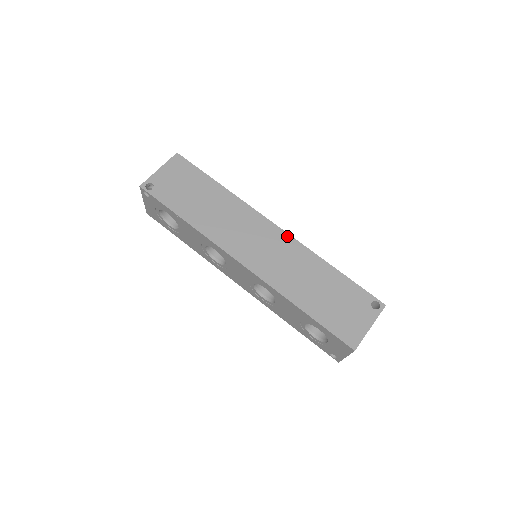
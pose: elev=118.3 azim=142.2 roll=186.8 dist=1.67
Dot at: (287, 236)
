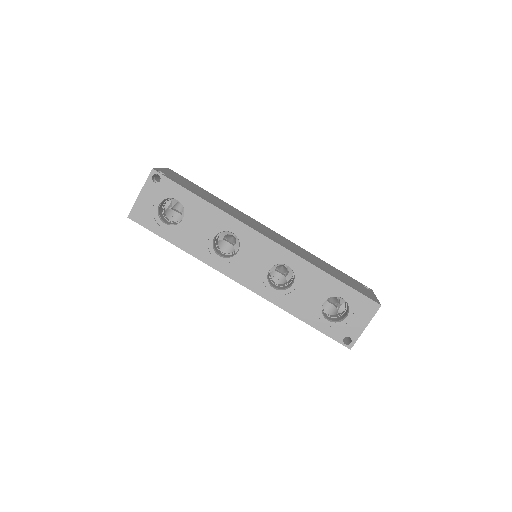
Dot at: (284, 237)
